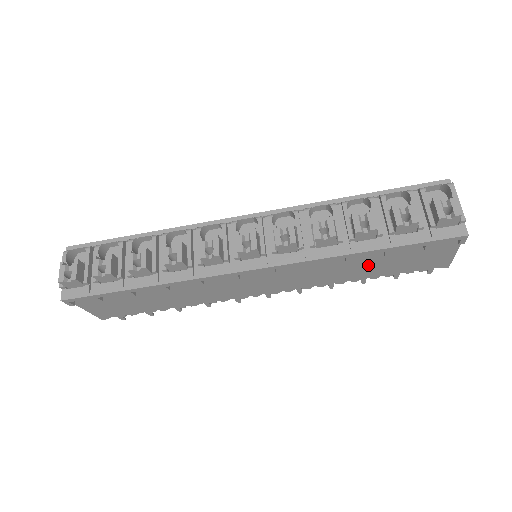
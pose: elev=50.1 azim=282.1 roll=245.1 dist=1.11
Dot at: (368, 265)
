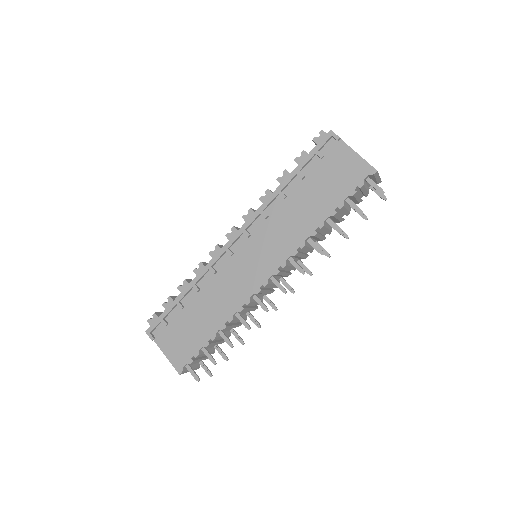
Dot at: (309, 200)
